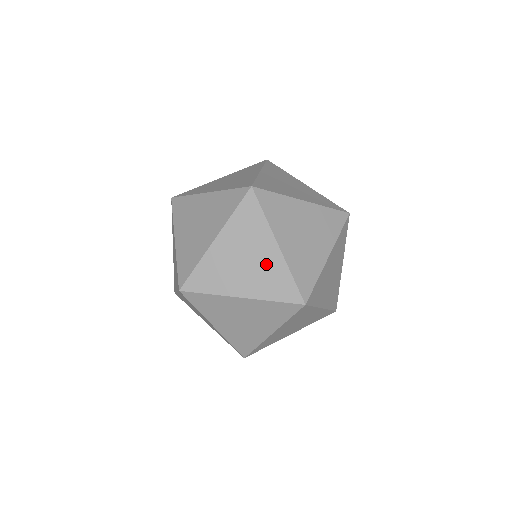
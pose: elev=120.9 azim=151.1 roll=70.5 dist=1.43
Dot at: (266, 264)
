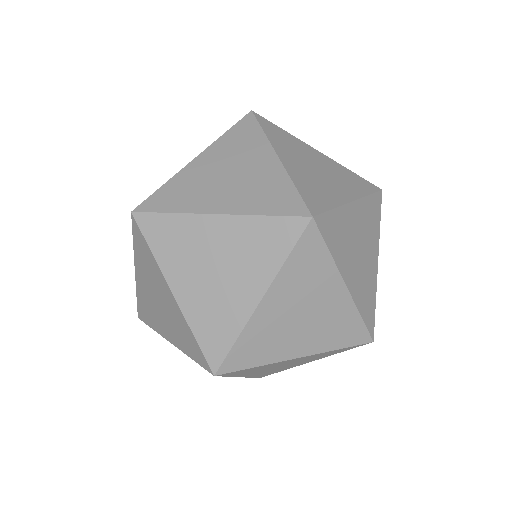
Dot at: (259, 176)
